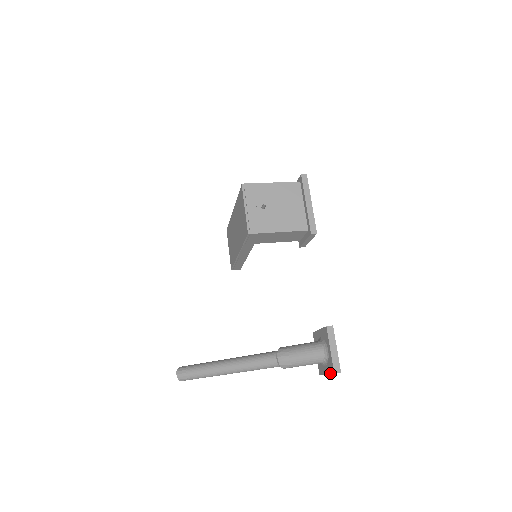
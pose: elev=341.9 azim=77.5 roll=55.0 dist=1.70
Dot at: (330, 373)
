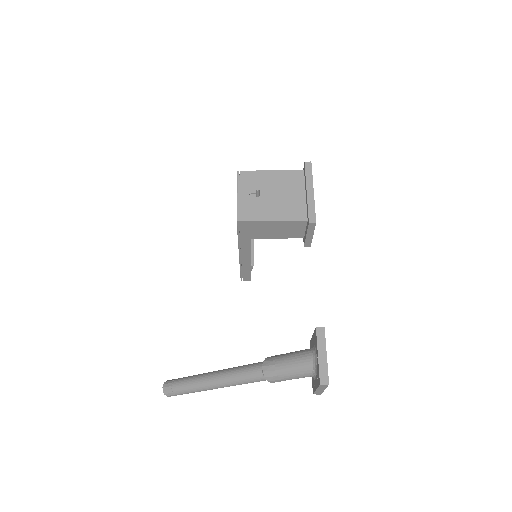
Dot at: (318, 386)
